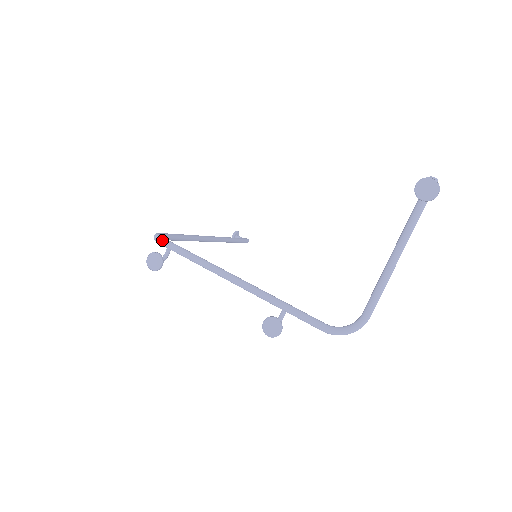
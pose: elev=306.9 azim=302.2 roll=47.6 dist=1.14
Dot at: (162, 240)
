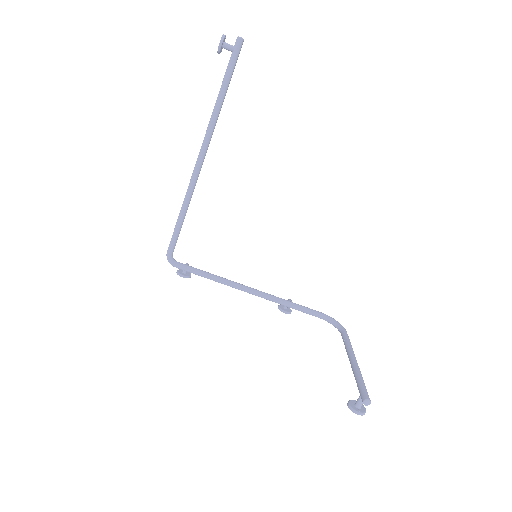
Dot at: occluded
